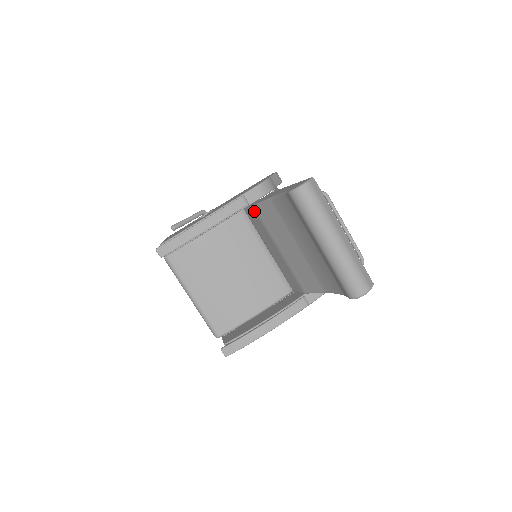
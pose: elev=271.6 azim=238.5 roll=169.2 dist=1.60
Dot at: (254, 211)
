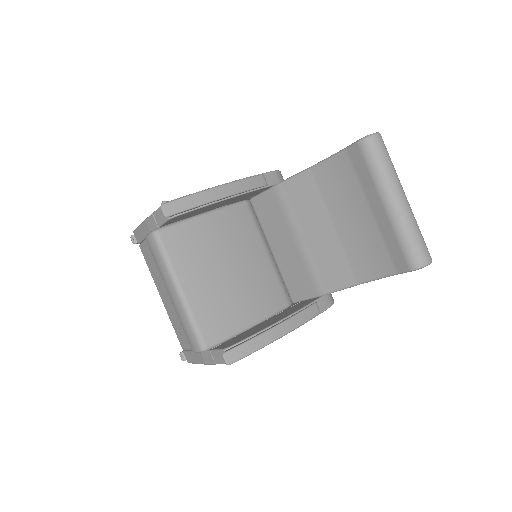
Dot at: (274, 192)
